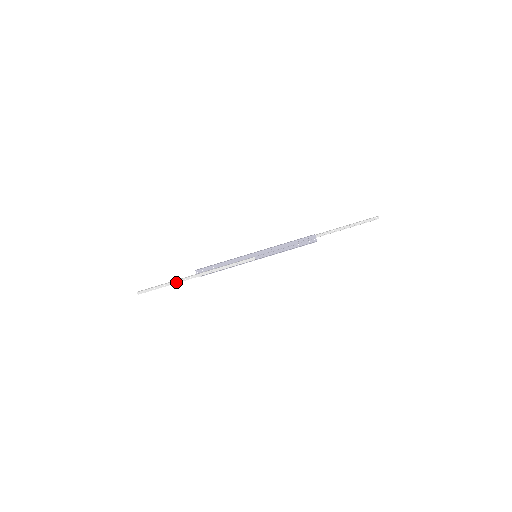
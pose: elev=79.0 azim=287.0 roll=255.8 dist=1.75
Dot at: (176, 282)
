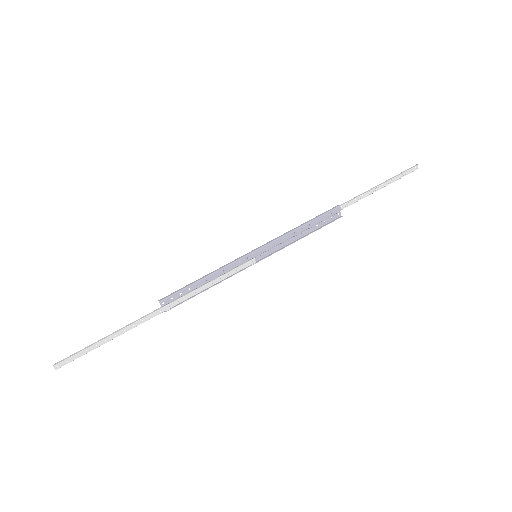
Dot at: (126, 329)
